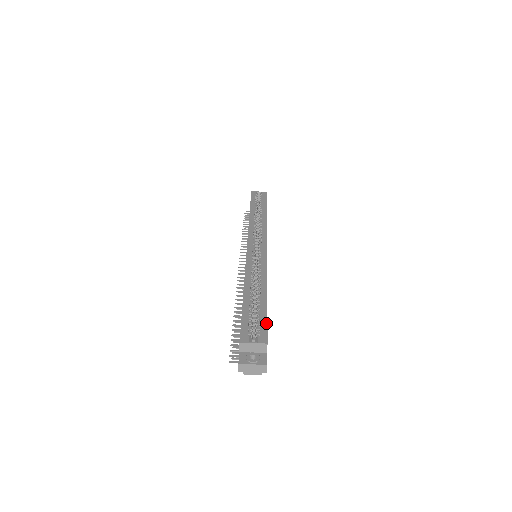
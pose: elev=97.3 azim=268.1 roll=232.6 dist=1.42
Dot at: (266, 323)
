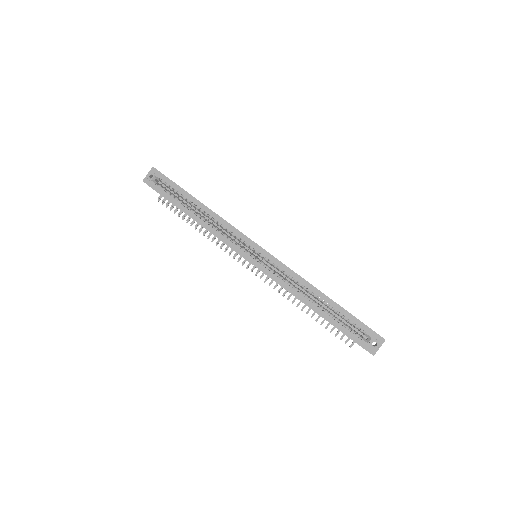
Dot at: (357, 319)
